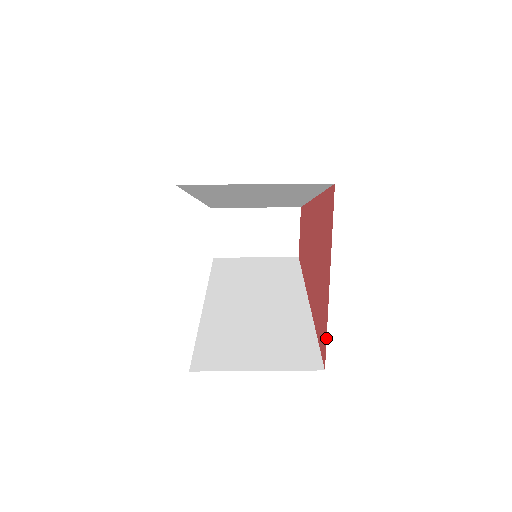
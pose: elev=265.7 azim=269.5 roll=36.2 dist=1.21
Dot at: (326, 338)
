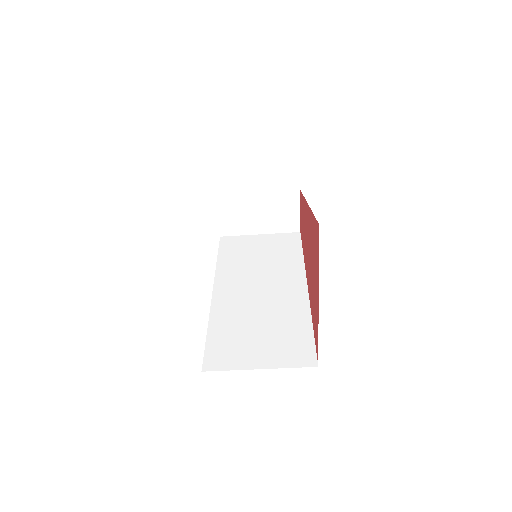
Dot at: occluded
